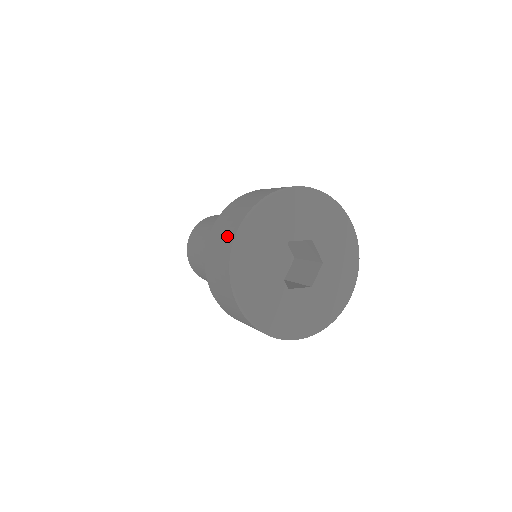
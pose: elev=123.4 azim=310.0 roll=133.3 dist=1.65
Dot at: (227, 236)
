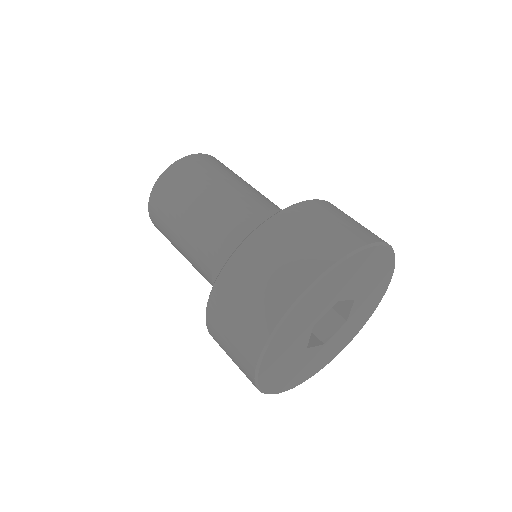
Dot at: (282, 282)
